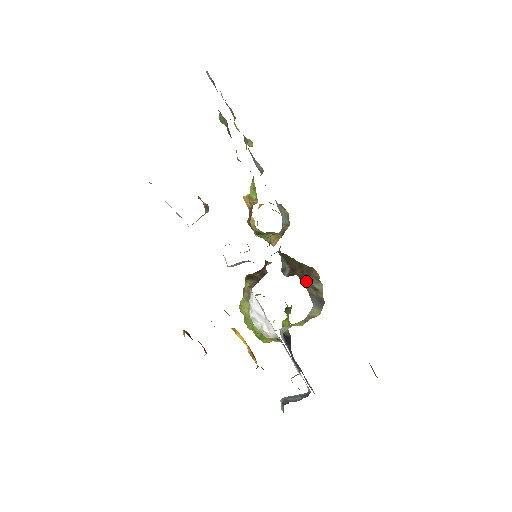
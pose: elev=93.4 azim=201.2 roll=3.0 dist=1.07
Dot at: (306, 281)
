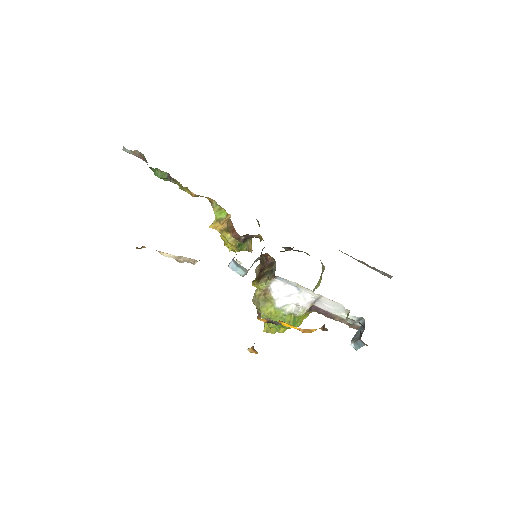
Dot at: occluded
